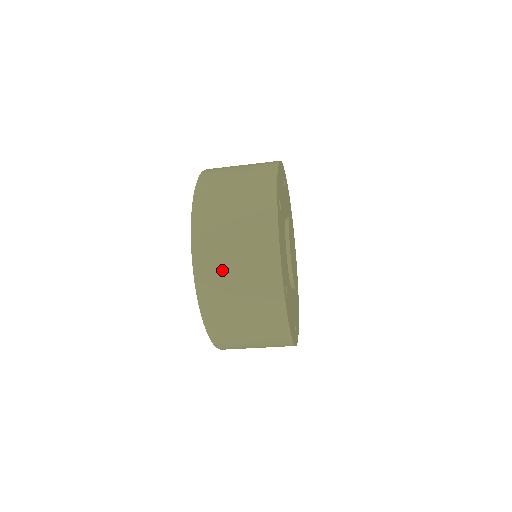
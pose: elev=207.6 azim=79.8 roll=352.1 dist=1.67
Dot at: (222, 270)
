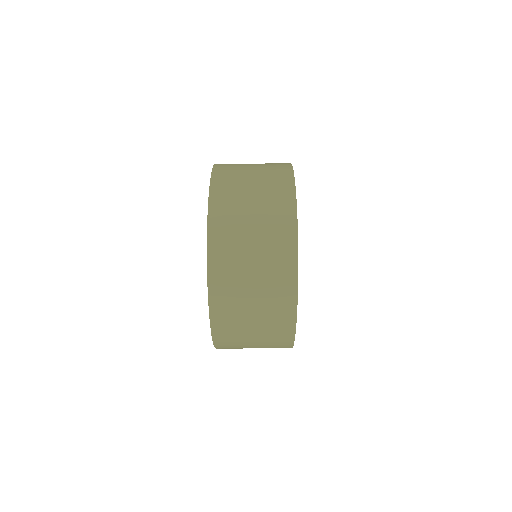
Dot at: (238, 287)
